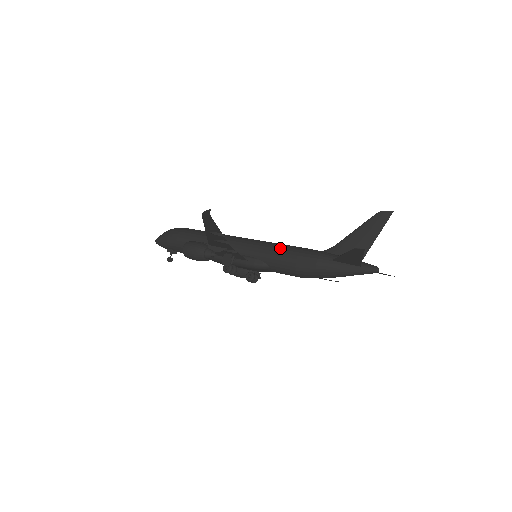
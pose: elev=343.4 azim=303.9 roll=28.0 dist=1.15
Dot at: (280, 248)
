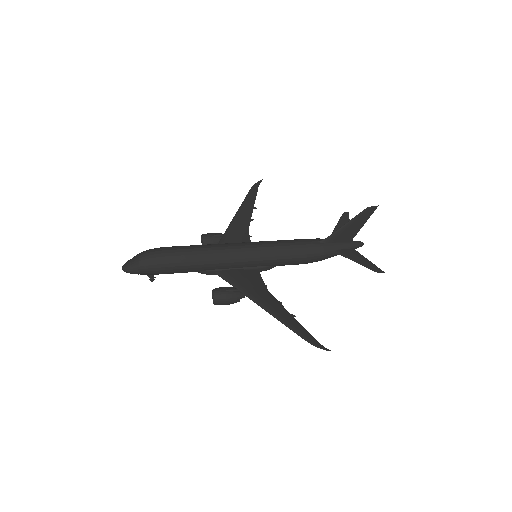
Dot at: (288, 255)
